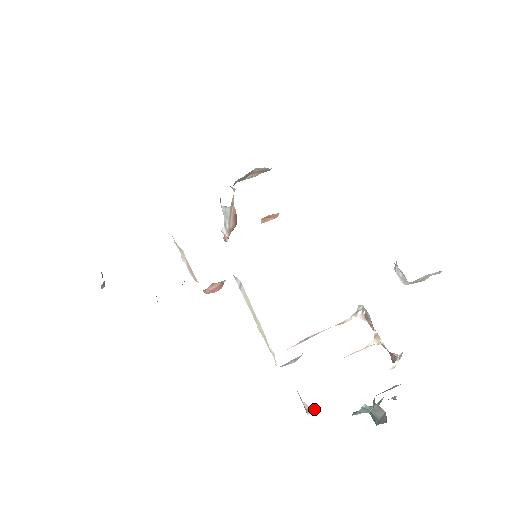
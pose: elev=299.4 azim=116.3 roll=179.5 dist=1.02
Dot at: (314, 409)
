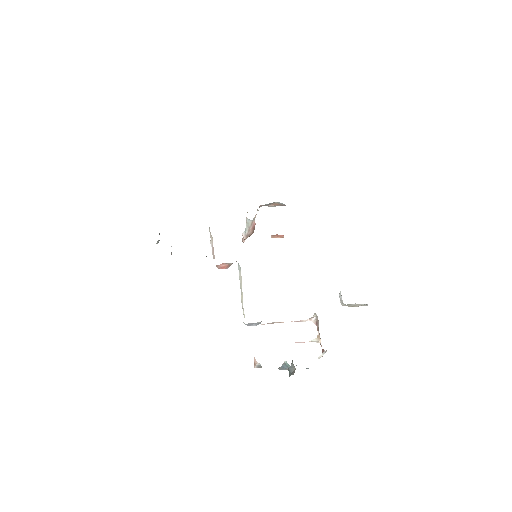
Dot at: (260, 365)
